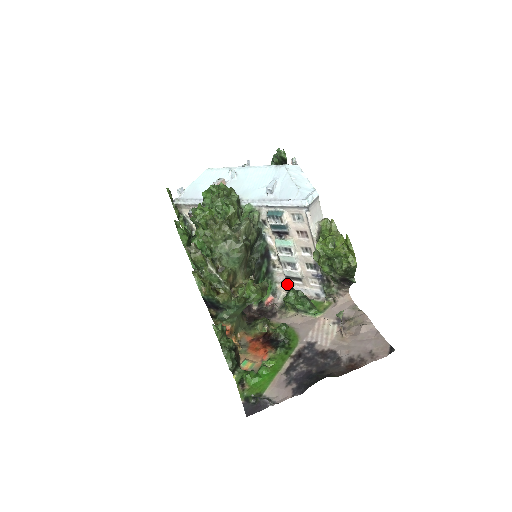
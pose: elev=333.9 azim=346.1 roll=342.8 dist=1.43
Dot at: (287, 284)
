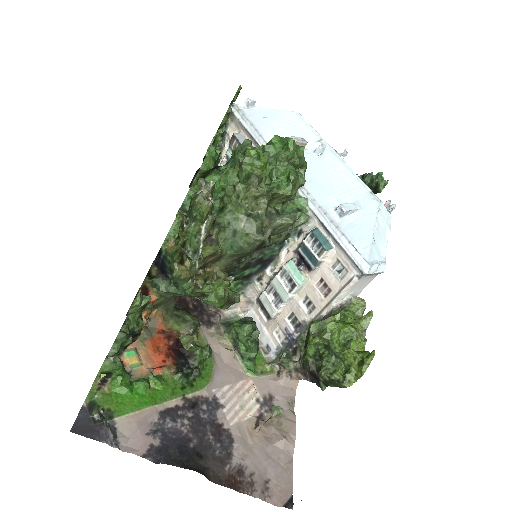
Dot at: (251, 305)
